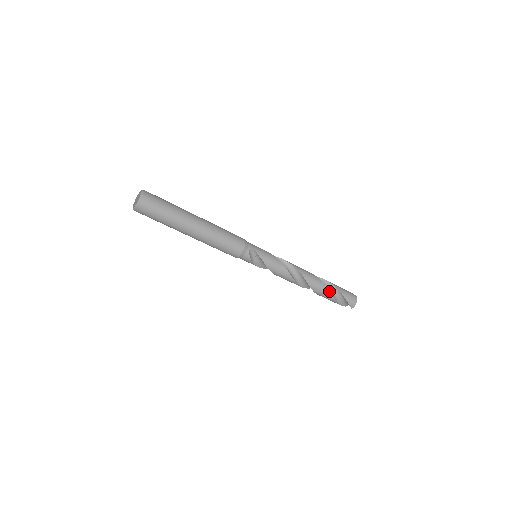
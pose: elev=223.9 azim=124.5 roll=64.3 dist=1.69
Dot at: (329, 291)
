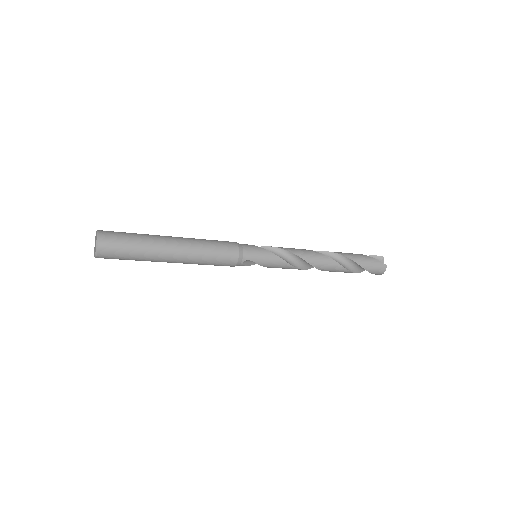
Dot at: (349, 271)
